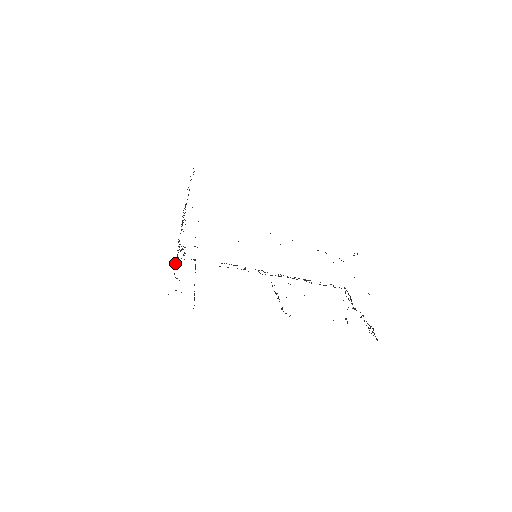
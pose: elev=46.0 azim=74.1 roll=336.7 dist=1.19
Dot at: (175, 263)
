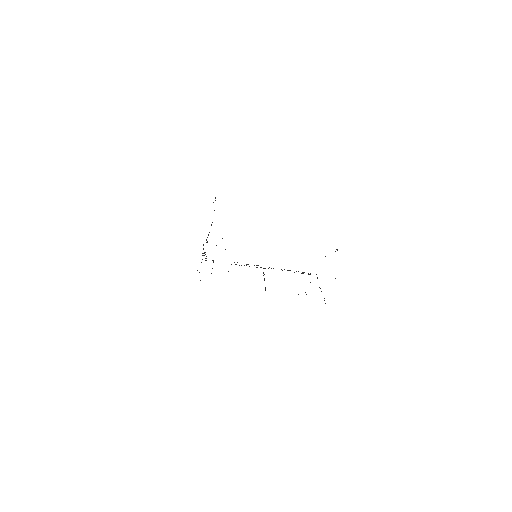
Dot at: occluded
